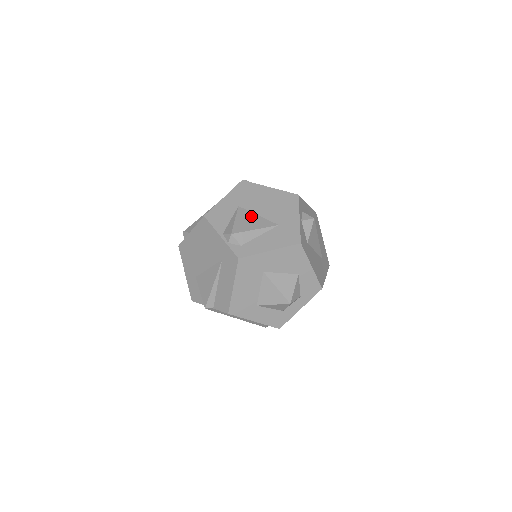
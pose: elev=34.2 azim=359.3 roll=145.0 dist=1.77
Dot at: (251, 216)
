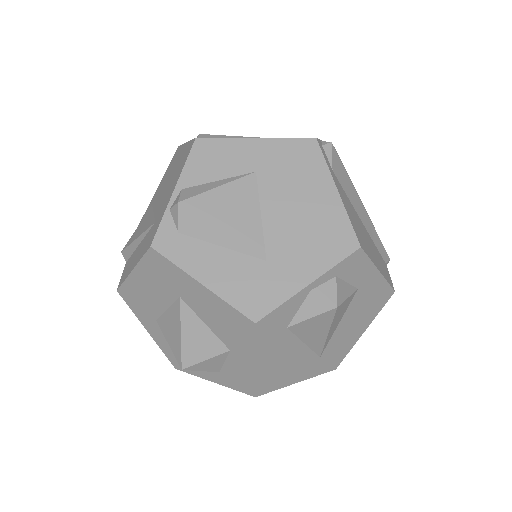
Dot at: (249, 205)
